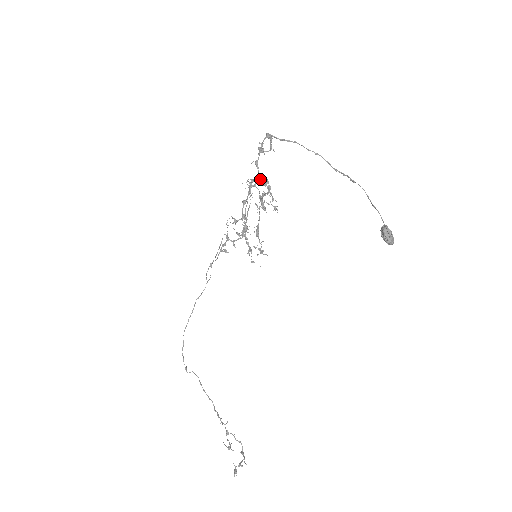
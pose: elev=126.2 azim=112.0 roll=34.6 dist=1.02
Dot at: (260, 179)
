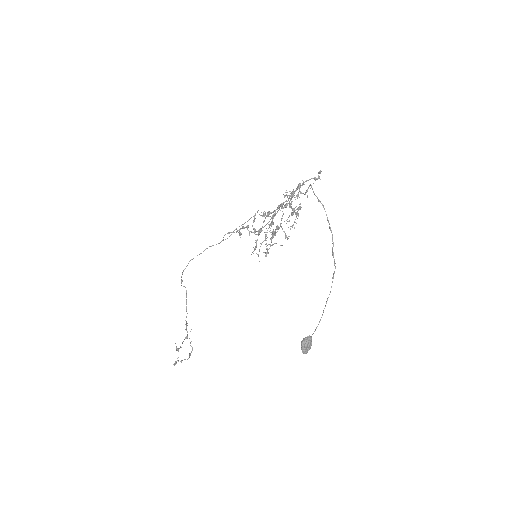
Dot at: (290, 206)
